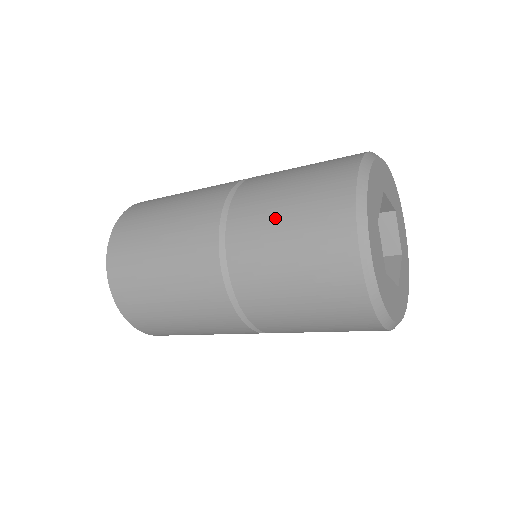
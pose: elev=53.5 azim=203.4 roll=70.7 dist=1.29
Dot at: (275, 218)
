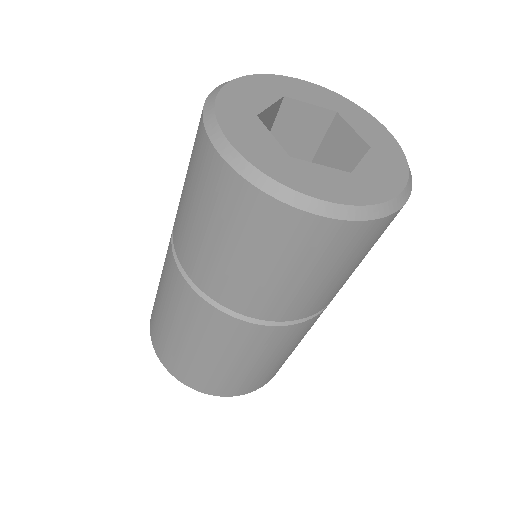
Dot at: (184, 185)
